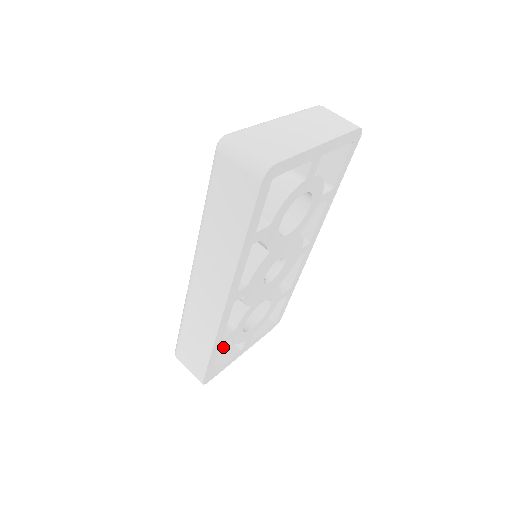
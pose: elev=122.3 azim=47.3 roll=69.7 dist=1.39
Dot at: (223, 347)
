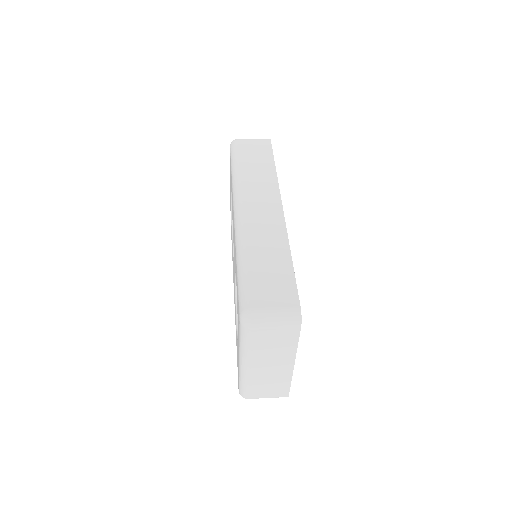
Dot at: occluded
